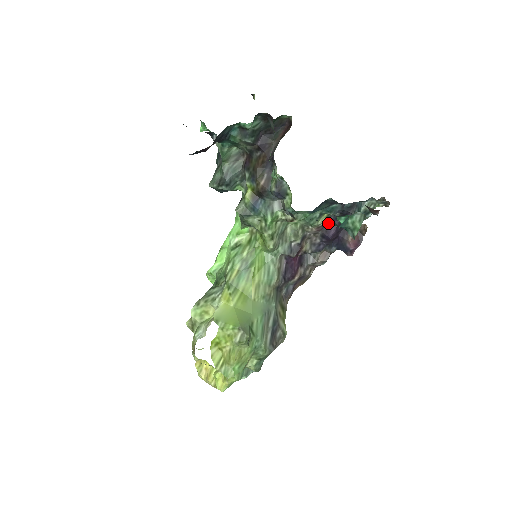
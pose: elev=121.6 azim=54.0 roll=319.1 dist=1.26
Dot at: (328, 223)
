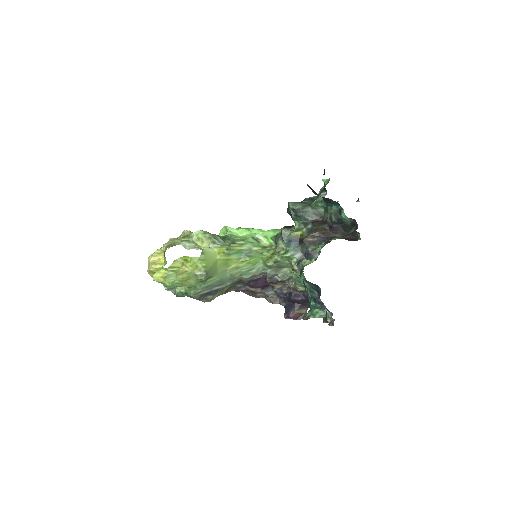
Dot at: (301, 293)
